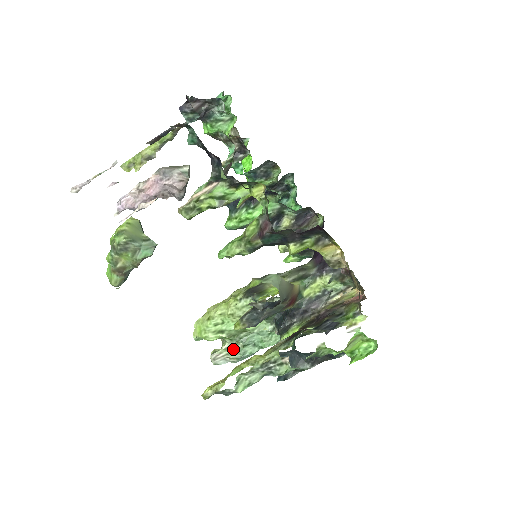
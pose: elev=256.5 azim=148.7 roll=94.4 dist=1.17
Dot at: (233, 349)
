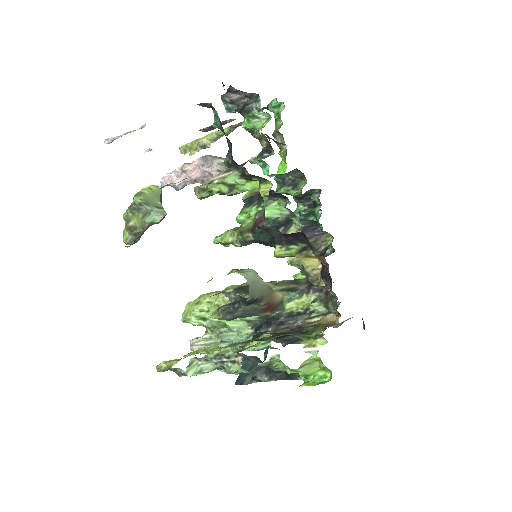
Dot at: (212, 341)
